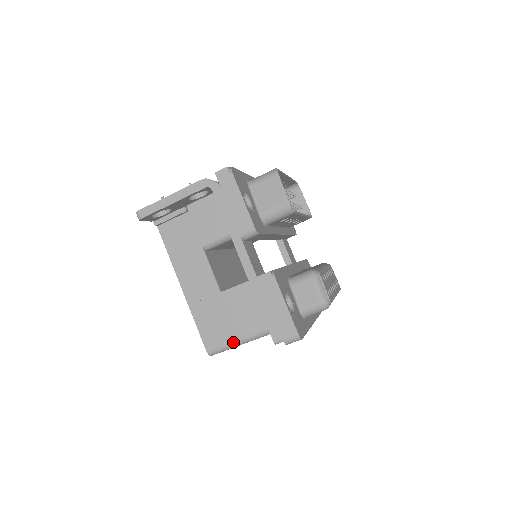
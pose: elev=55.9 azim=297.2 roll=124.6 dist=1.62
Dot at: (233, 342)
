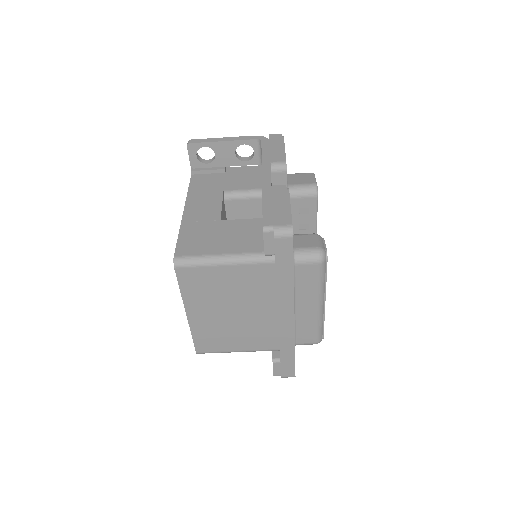
Dot at: (208, 256)
